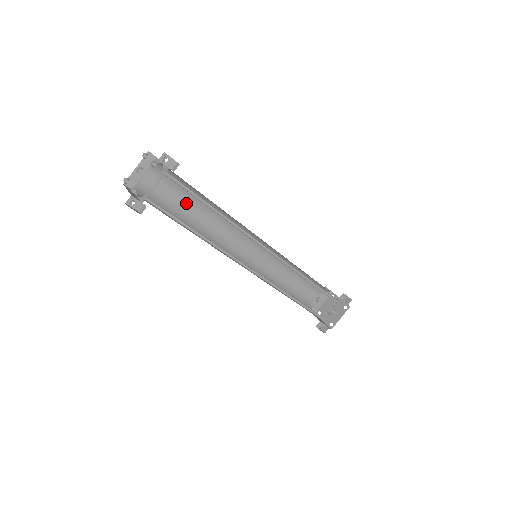
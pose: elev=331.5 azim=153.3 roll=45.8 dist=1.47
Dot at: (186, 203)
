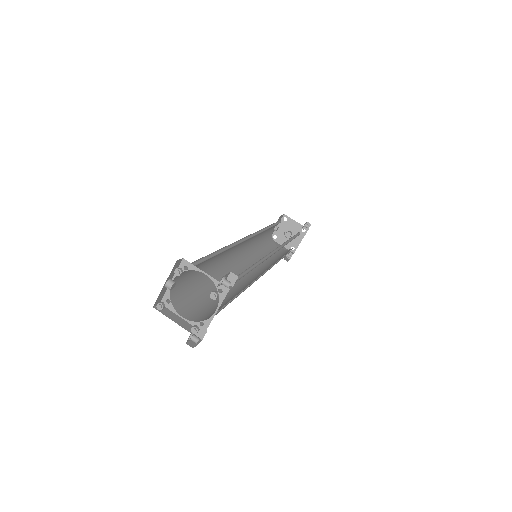
Dot at: (202, 265)
